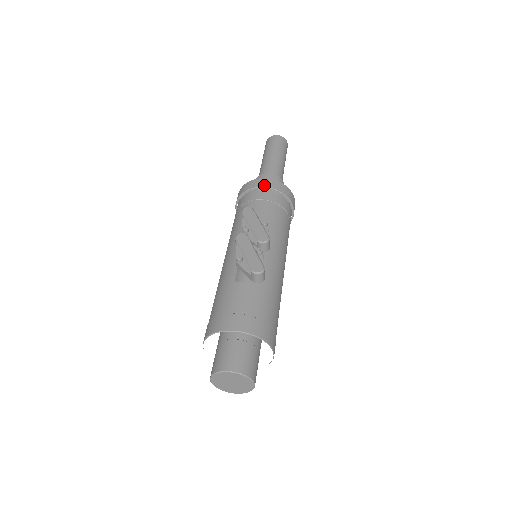
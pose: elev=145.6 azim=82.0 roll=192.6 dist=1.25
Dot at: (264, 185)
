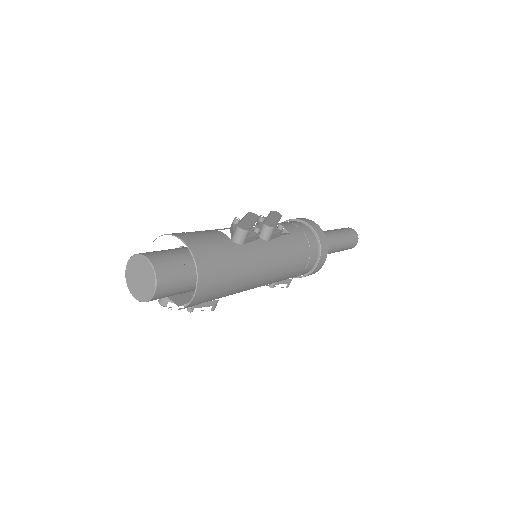
Dot at: (308, 222)
